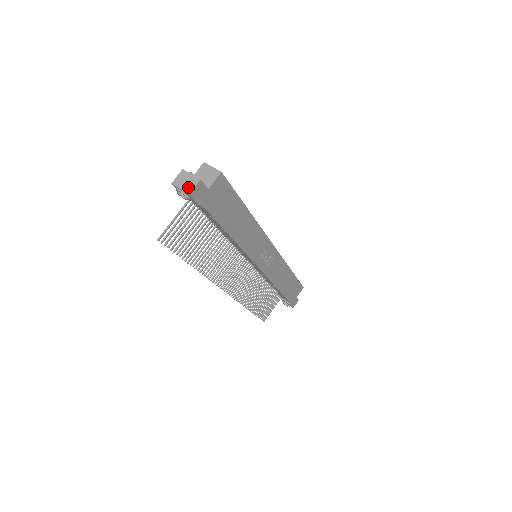
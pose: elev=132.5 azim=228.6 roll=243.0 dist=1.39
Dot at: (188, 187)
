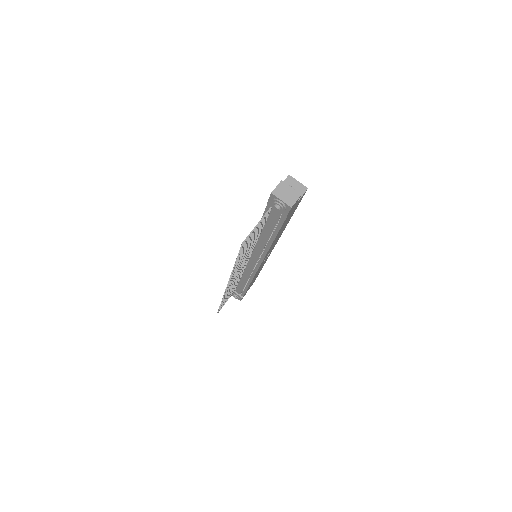
Dot at: (290, 200)
